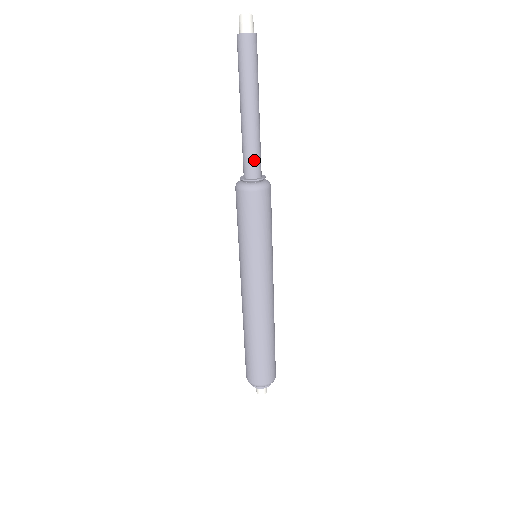
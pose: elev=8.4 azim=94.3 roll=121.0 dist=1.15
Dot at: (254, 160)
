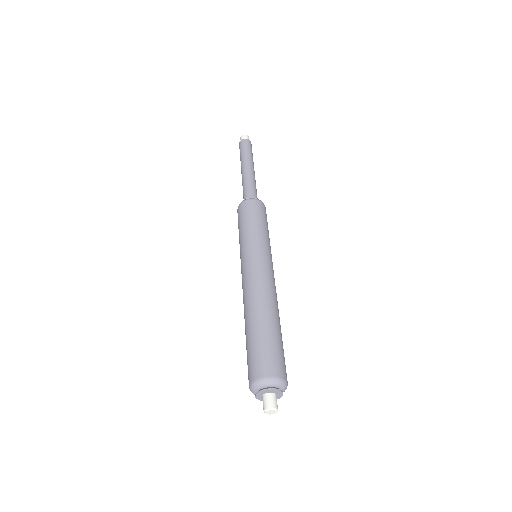
Dot at: (254, 191)
